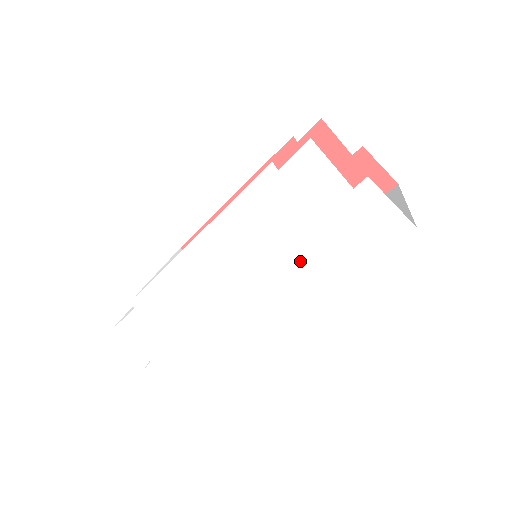
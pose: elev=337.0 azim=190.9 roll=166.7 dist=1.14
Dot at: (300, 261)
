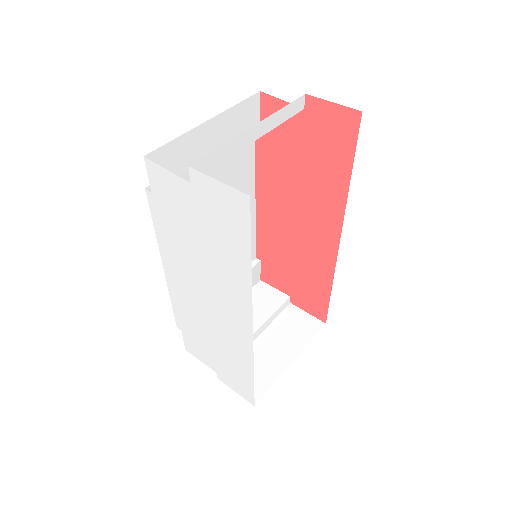
Dot at: (215, 264)
